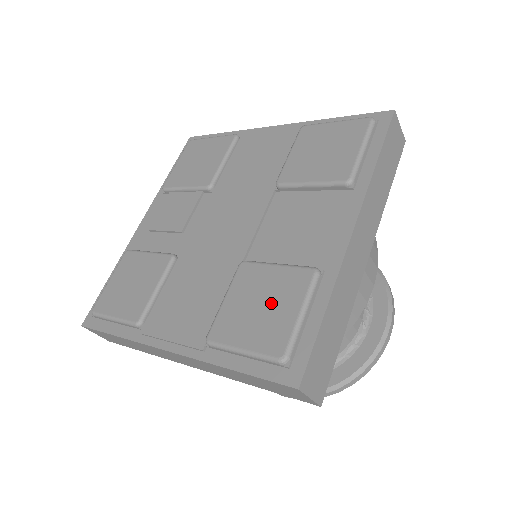
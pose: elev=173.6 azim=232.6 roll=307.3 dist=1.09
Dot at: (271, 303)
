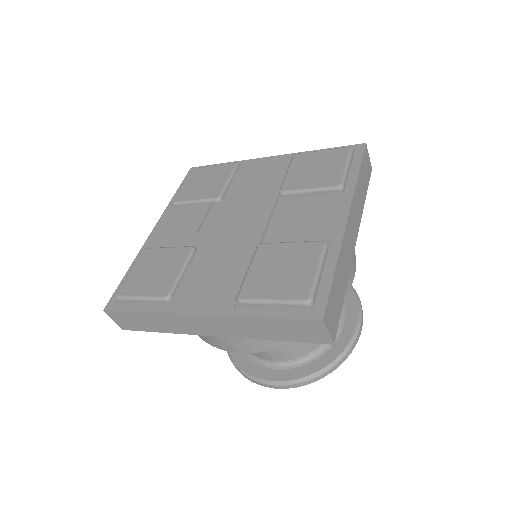
Dot at: (291, 267)
